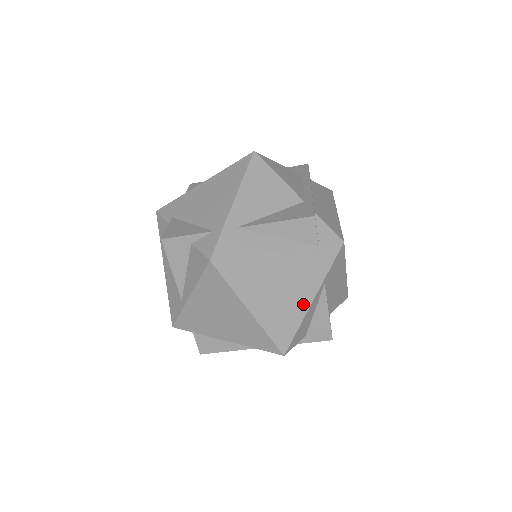
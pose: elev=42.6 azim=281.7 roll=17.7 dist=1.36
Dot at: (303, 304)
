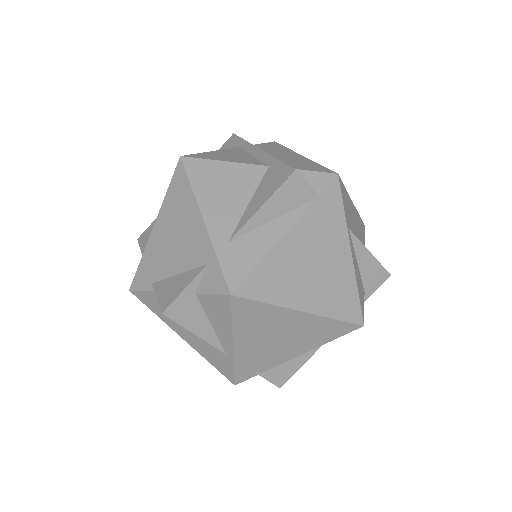
Dot at: (345, 264)
